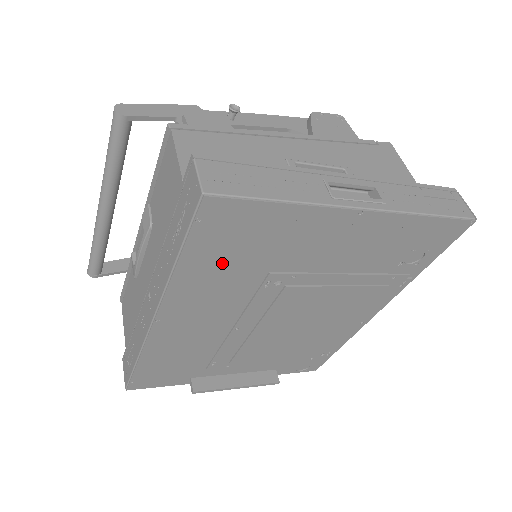
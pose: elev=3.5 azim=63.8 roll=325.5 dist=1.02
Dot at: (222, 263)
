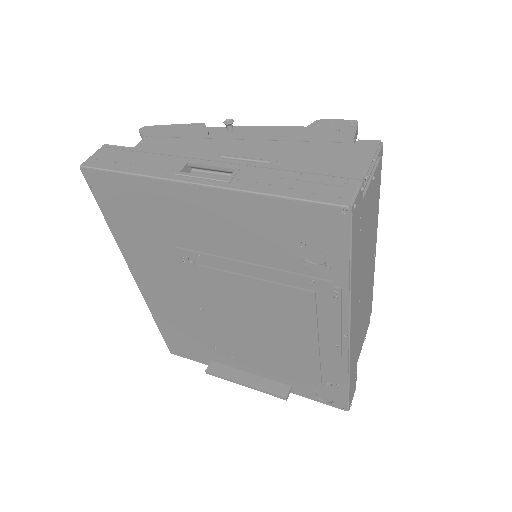
Dot at: (135, 230)
